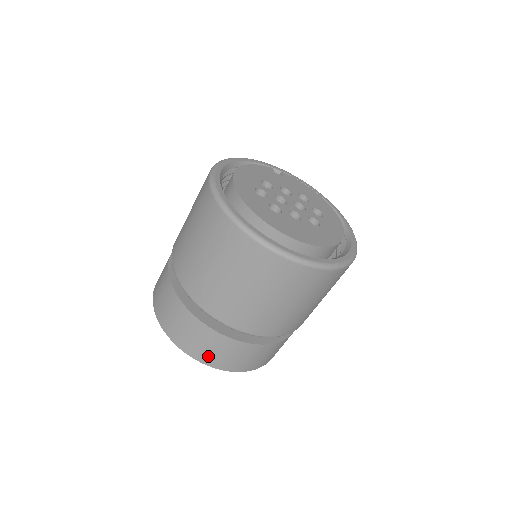
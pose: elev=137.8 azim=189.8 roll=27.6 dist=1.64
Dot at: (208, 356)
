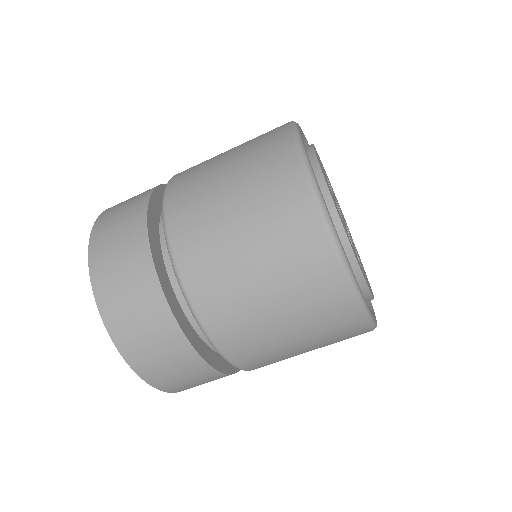
Dot at: (104, 235)
